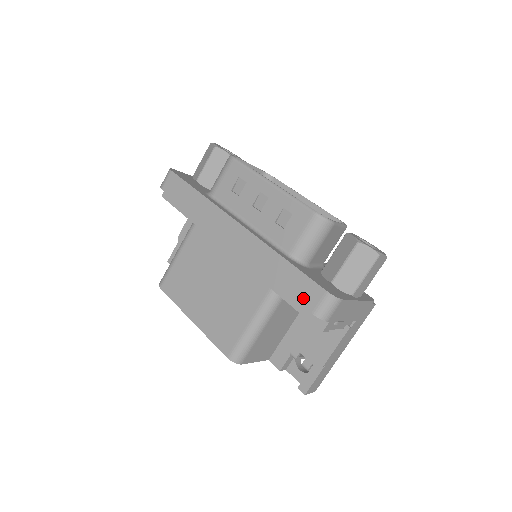
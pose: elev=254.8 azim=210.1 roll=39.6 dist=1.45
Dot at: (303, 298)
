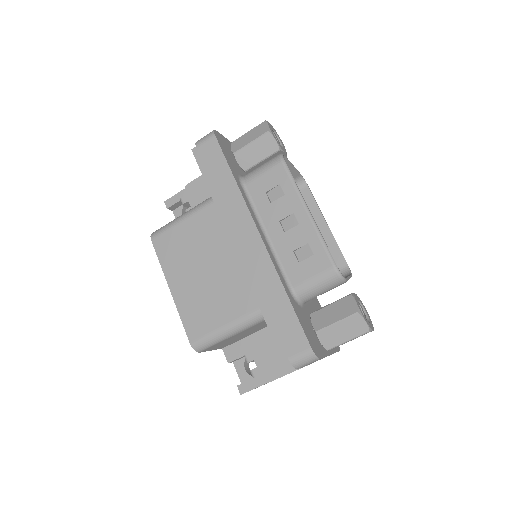
Dot at: (287, 341)
